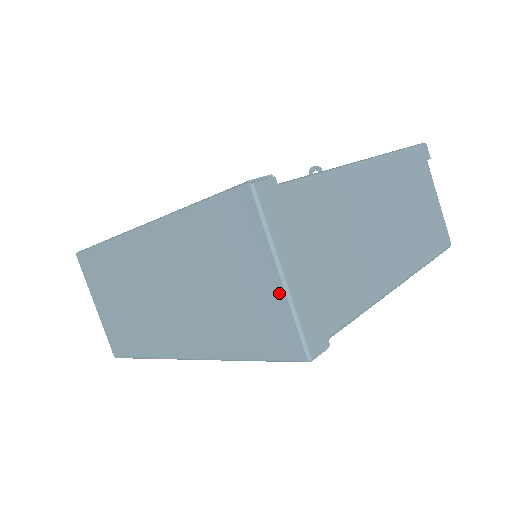
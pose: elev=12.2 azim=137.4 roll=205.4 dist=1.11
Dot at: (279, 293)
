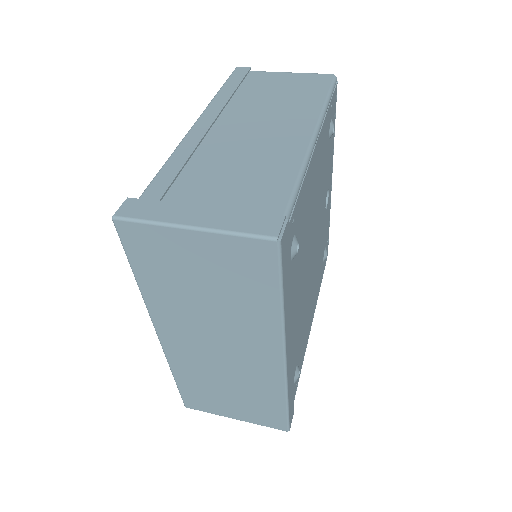
Dot at: (209, 238)
